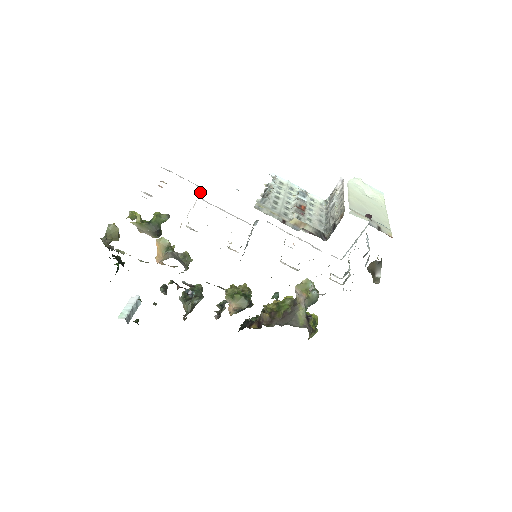
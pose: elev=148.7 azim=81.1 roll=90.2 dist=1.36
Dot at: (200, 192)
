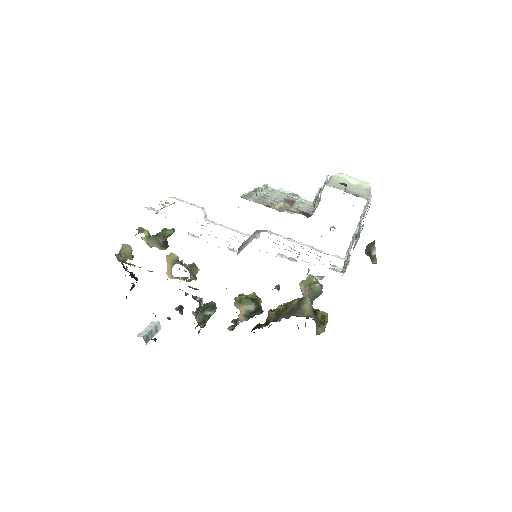
Dot at: (205, 214)
